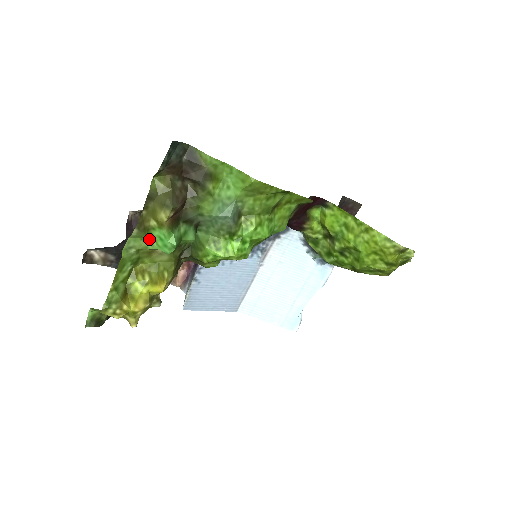
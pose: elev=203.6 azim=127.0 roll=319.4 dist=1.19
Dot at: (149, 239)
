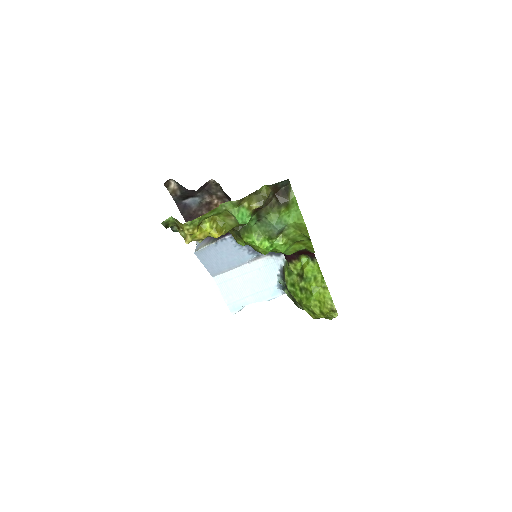
Dot at: (236, 209)
